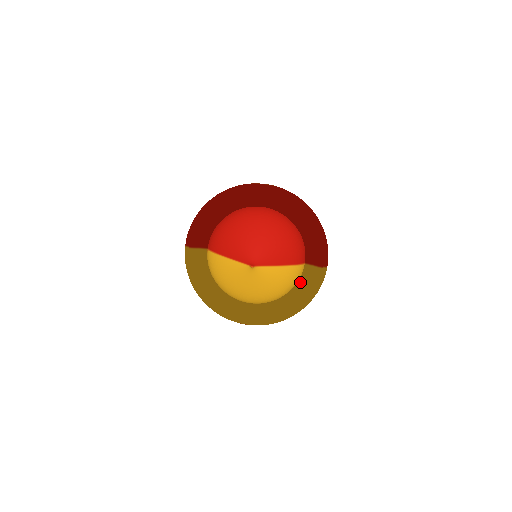
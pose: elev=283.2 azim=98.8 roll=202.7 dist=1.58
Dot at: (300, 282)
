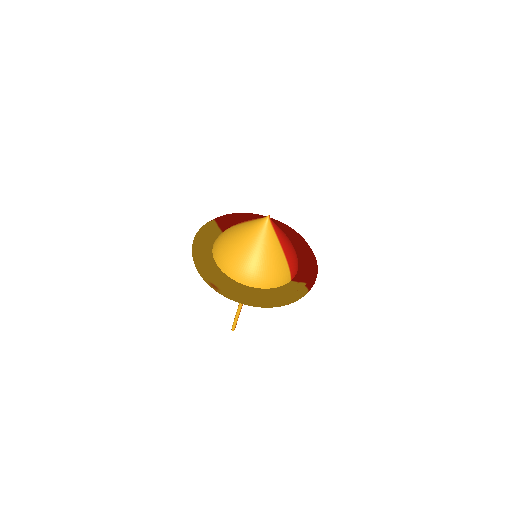
Dot at: (280, 287)
